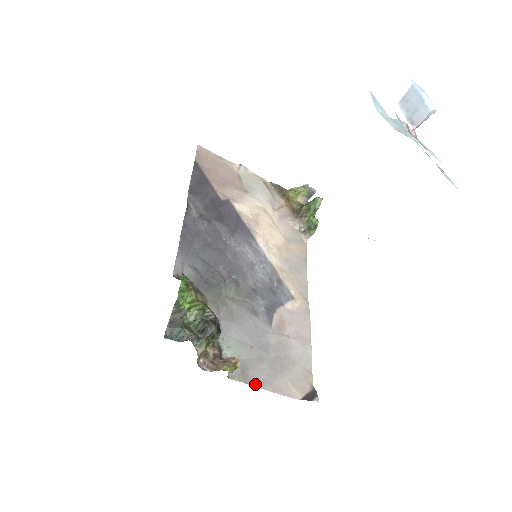
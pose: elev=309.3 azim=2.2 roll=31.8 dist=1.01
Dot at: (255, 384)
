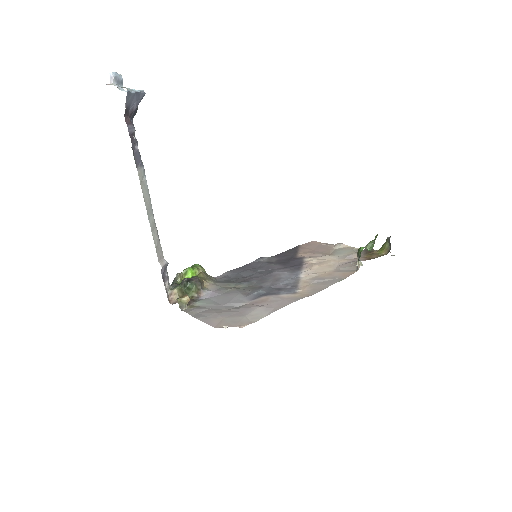
Dot at: (195, 316)
